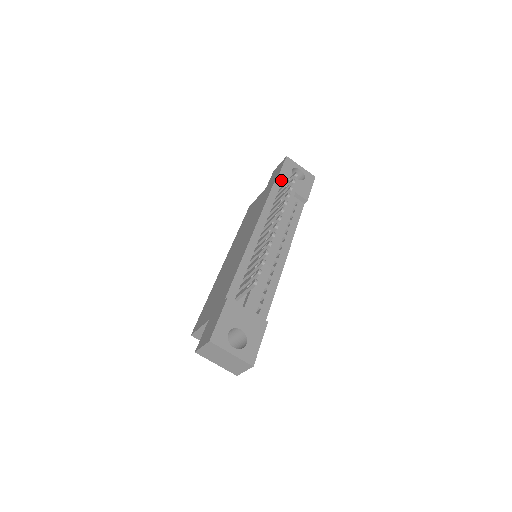
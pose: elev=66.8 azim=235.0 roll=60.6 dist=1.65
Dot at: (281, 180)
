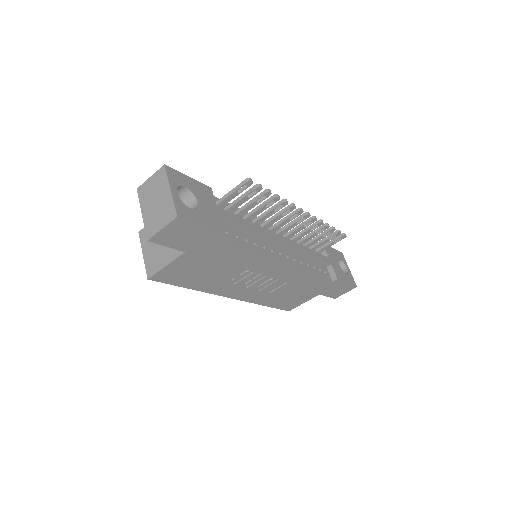
Dot at: occluded
